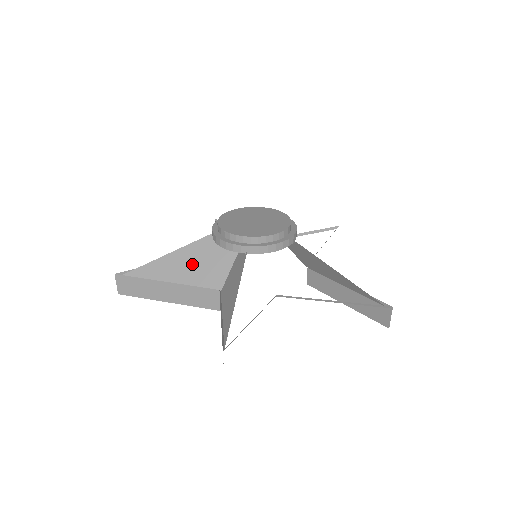
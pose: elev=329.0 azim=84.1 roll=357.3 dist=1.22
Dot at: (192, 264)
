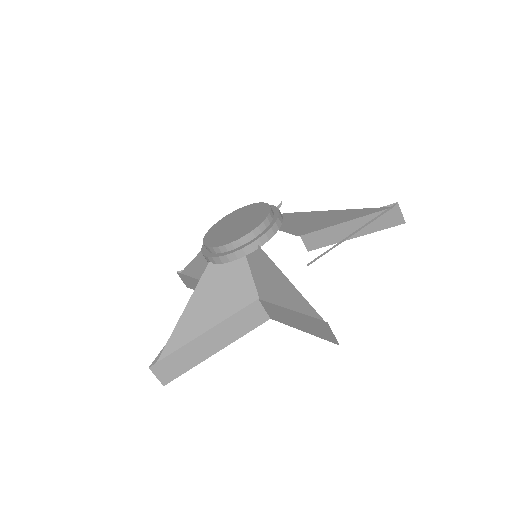
Dot at: (214, 299)
